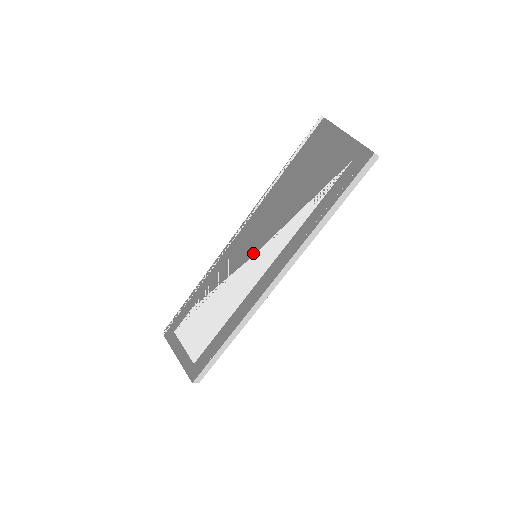
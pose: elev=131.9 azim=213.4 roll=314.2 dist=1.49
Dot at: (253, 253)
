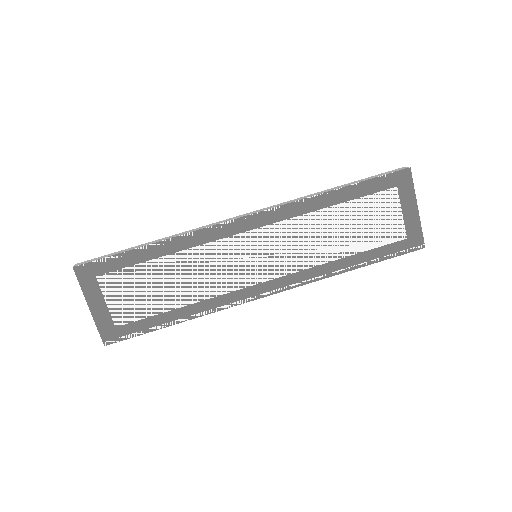
Dot at: (257, 254)
